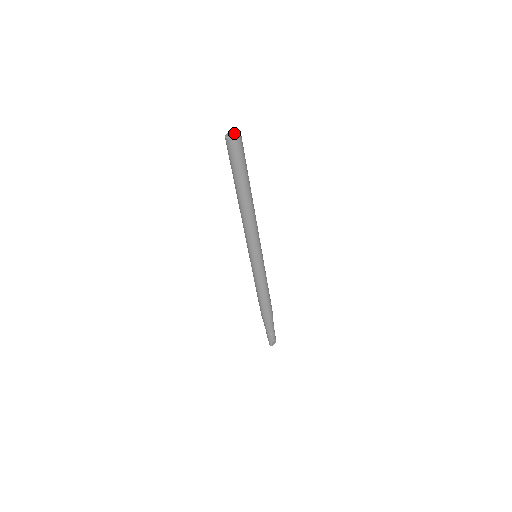
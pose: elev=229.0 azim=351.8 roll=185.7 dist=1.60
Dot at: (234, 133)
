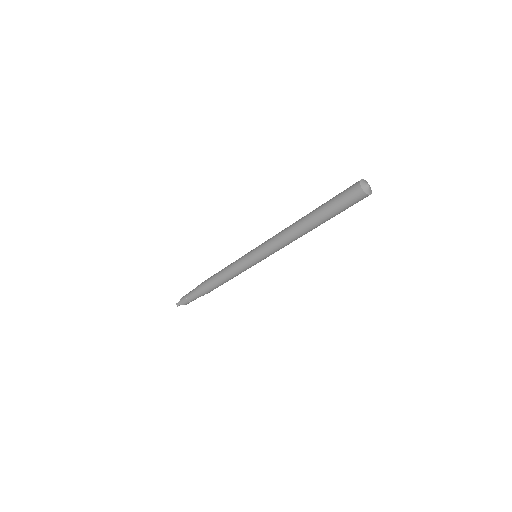
Dot at: (369, 188)
